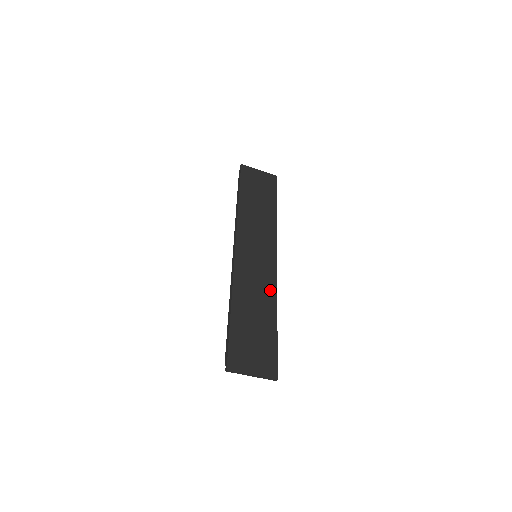
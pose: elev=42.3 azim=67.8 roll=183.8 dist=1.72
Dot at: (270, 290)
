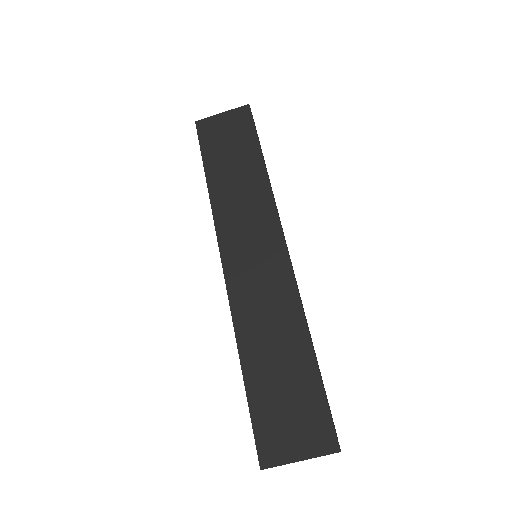
Dot at: (289, 303)
